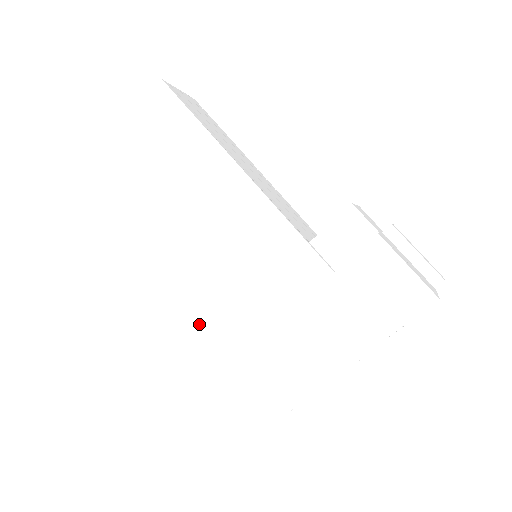
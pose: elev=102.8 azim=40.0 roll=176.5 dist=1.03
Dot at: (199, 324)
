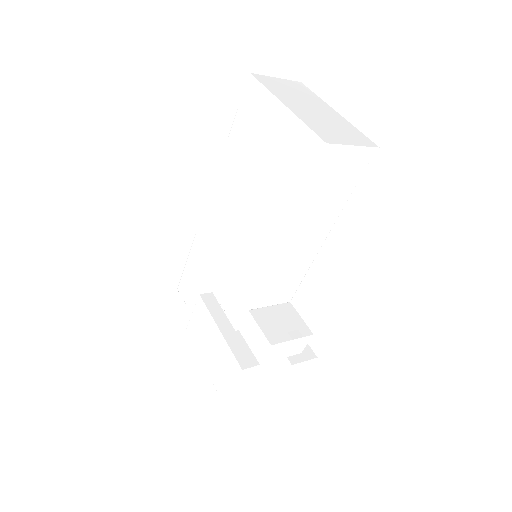
Dot at: (200, 227)
